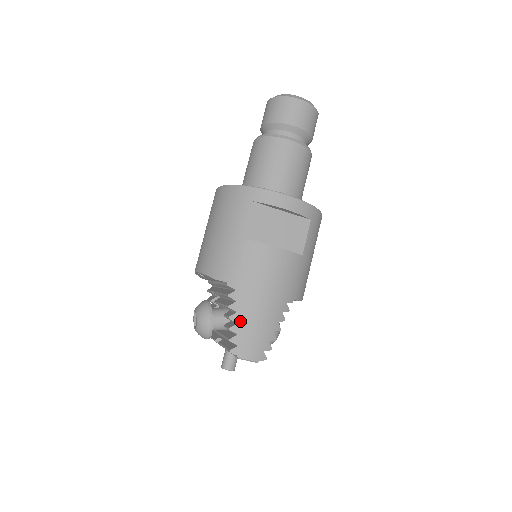
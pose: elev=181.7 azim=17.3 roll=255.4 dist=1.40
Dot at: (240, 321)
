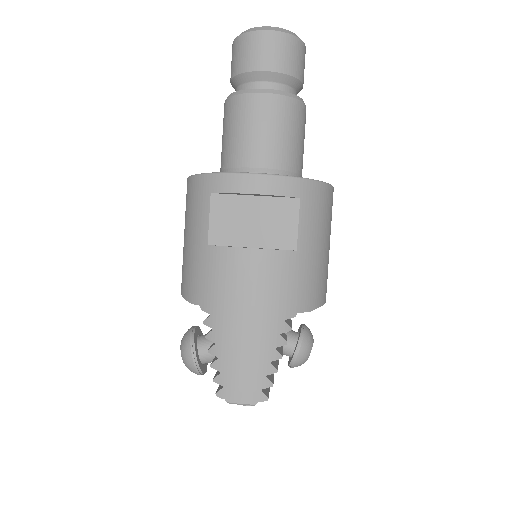
Dot at: (221, 355)
